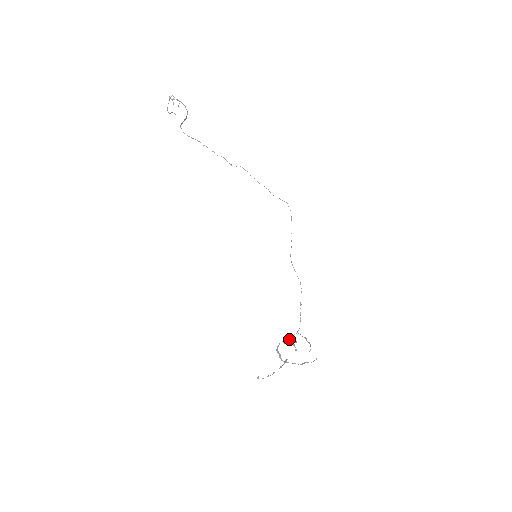
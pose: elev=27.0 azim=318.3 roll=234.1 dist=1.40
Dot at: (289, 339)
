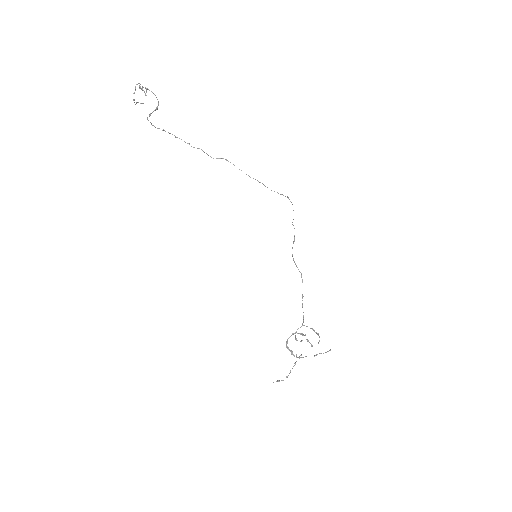
Dot at: occluded
